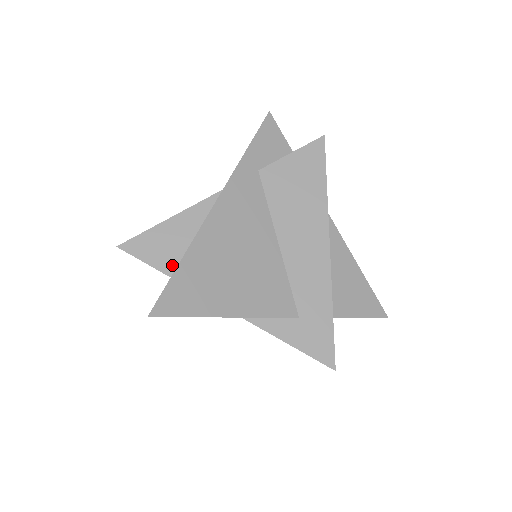
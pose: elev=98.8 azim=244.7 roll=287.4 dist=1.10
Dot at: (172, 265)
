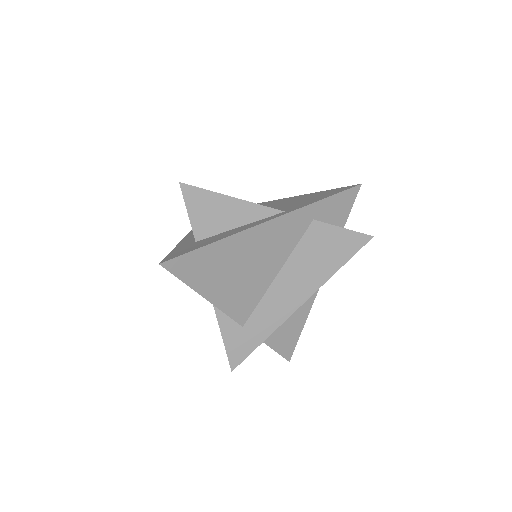
Dot at: (202, 228)
